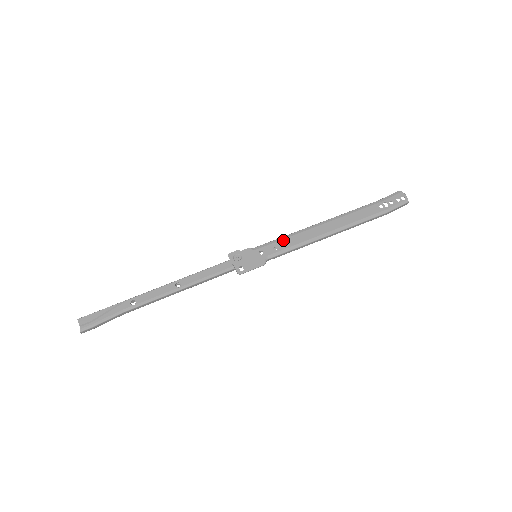
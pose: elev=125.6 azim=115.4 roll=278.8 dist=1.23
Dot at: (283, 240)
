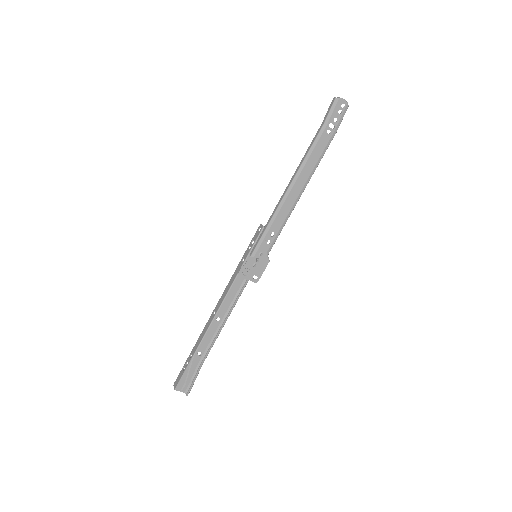
Dot at: (270, 230)
